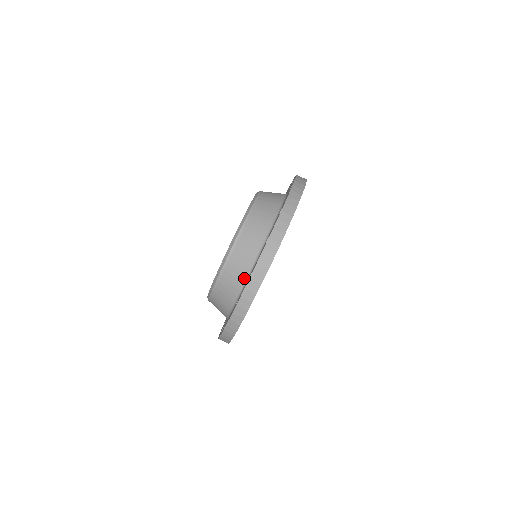
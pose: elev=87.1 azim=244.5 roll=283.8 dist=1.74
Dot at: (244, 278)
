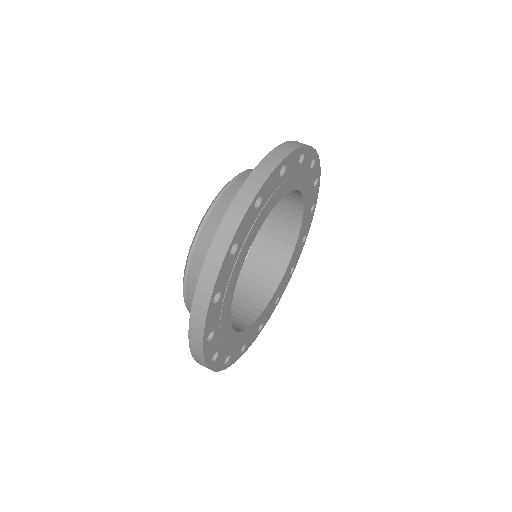
Dot at: occluded
